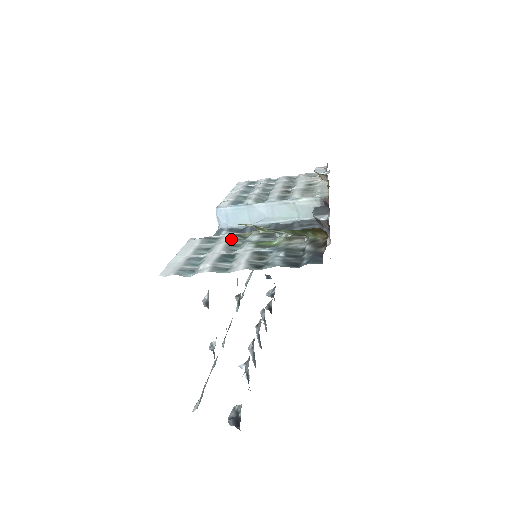
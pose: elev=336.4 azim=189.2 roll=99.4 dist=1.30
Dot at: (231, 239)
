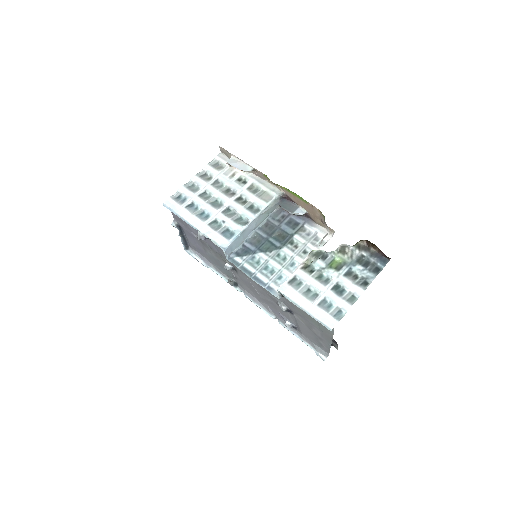
Dot at: (309, 274)
